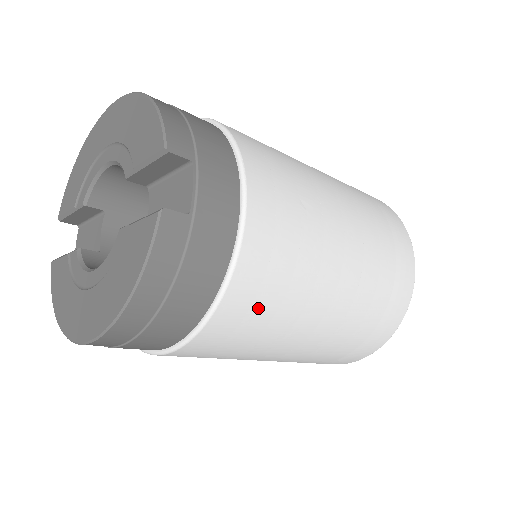
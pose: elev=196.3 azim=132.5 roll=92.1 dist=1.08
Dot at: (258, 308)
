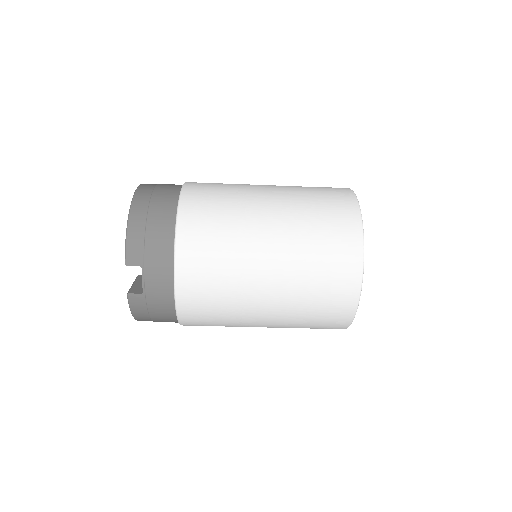
Dot at: (206, 322)
